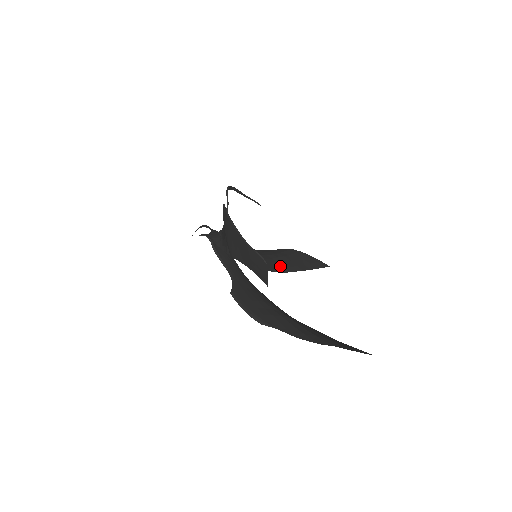
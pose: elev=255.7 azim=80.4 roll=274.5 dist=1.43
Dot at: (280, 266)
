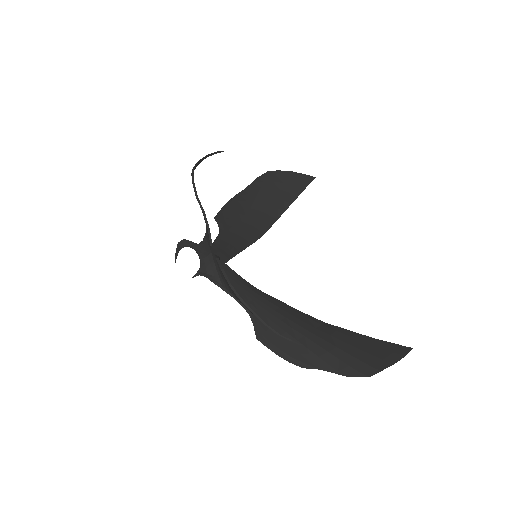
Dot at: (269, 215)
